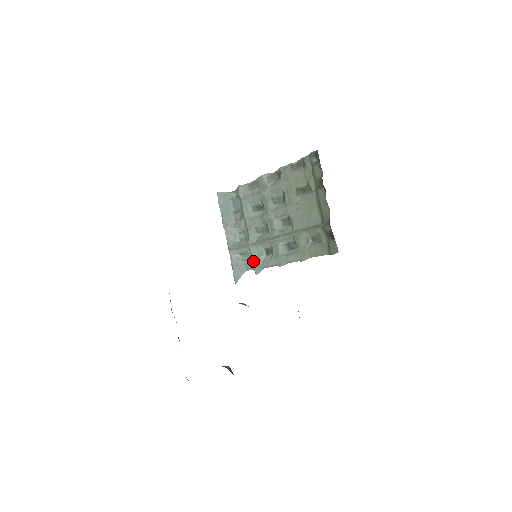
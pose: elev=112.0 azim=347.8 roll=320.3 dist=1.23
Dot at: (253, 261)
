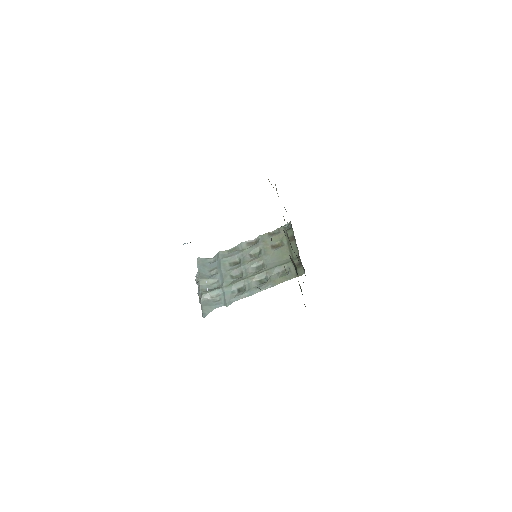
Dot at: (225, 297)
